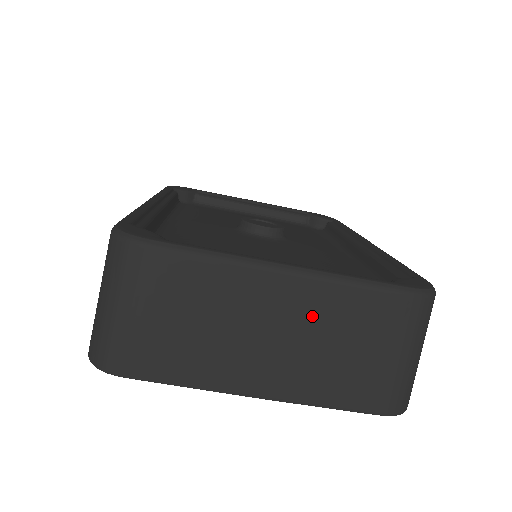
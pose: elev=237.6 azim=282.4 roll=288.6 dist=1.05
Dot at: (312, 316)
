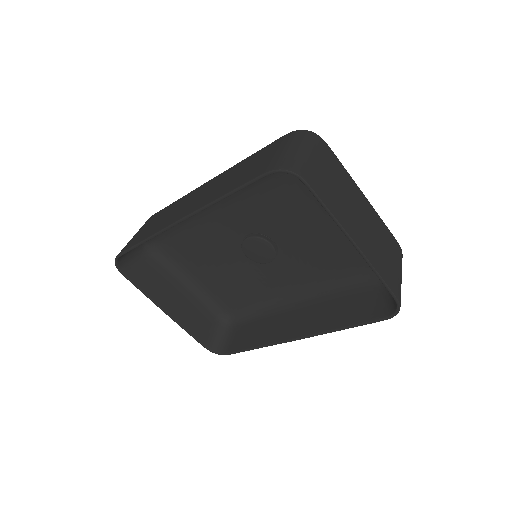
Dot at: (374, 224)
